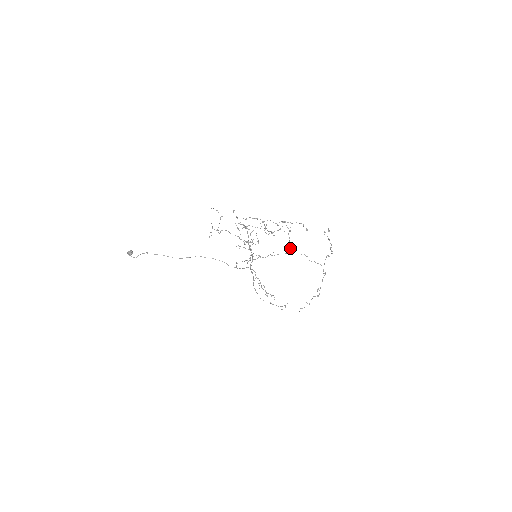
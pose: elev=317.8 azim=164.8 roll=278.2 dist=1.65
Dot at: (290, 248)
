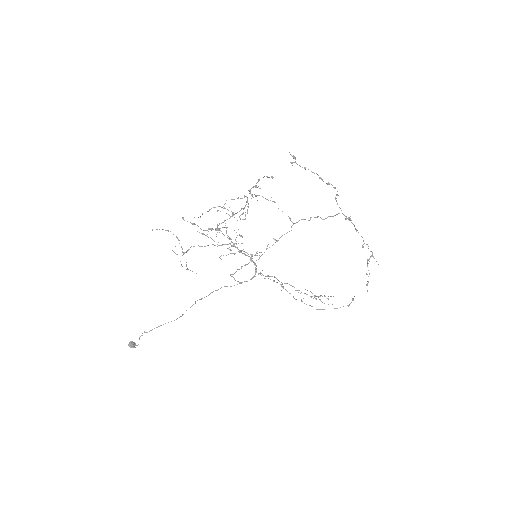
Dot at: occluded
